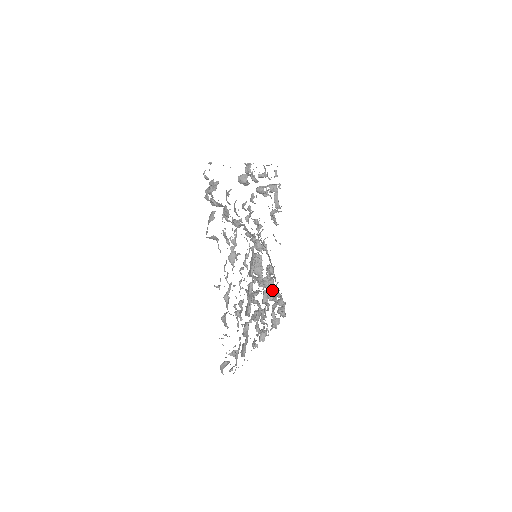
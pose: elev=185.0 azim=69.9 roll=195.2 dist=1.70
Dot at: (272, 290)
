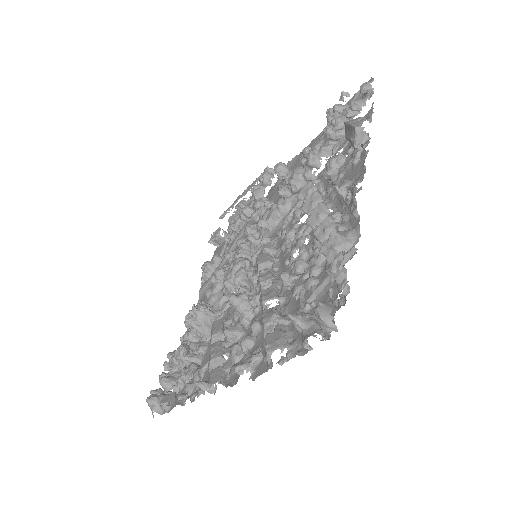
Dot at: (191, 344)
